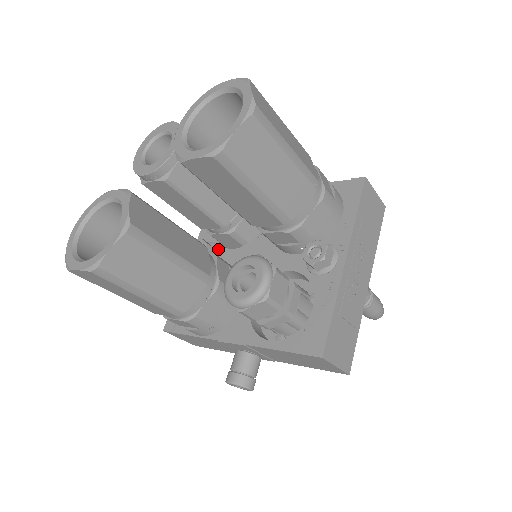
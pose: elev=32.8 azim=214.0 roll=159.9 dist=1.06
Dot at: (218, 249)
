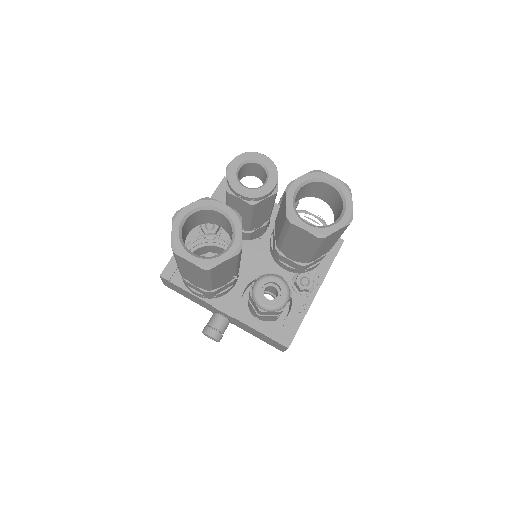
Dot at: (222, 230)
